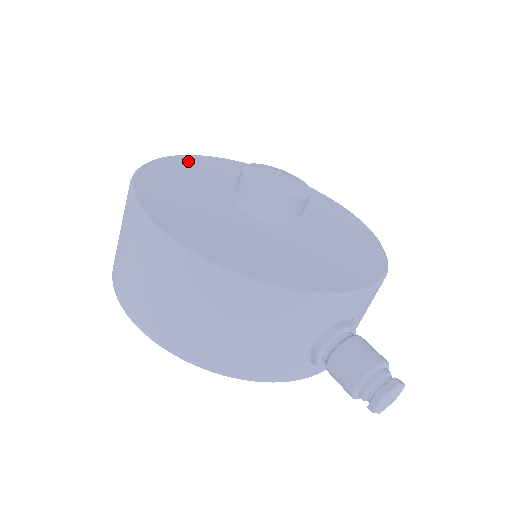
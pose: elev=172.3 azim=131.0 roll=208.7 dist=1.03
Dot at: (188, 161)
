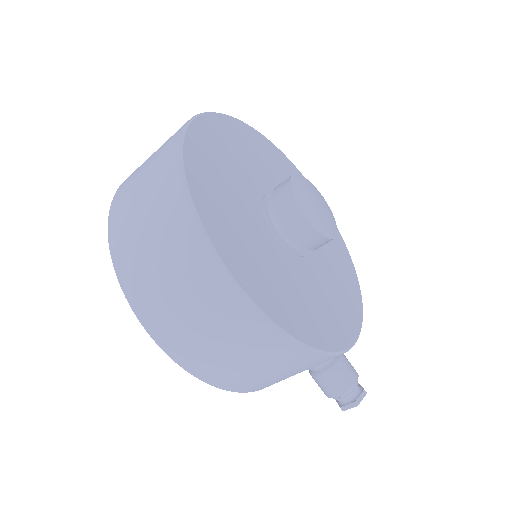
Dot at: (205, 134)
